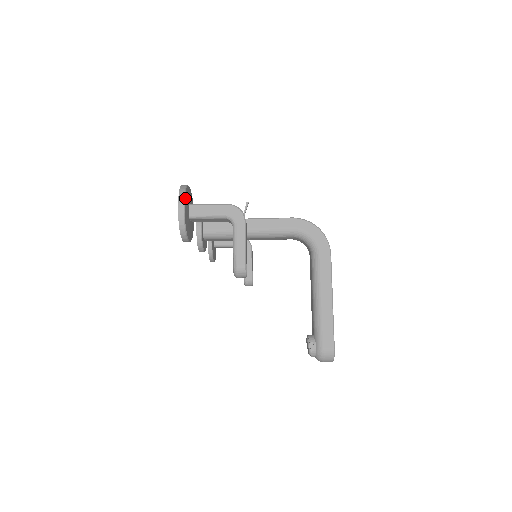
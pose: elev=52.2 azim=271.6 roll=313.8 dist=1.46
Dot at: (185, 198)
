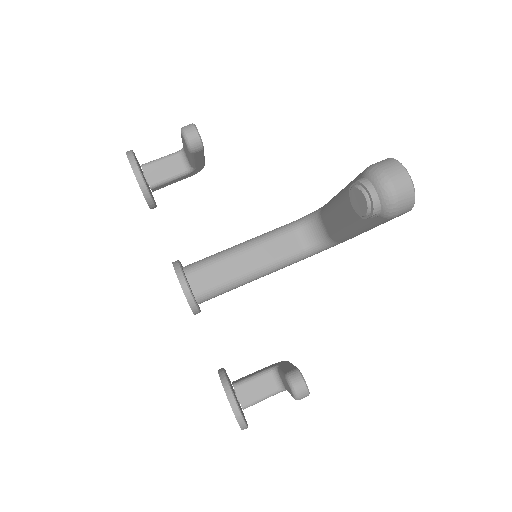
Dot at: occluded
